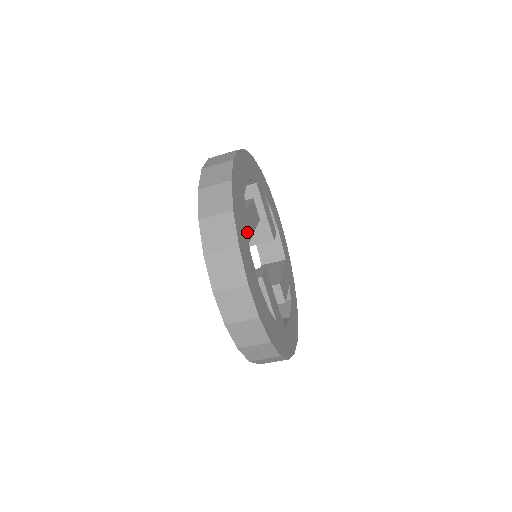
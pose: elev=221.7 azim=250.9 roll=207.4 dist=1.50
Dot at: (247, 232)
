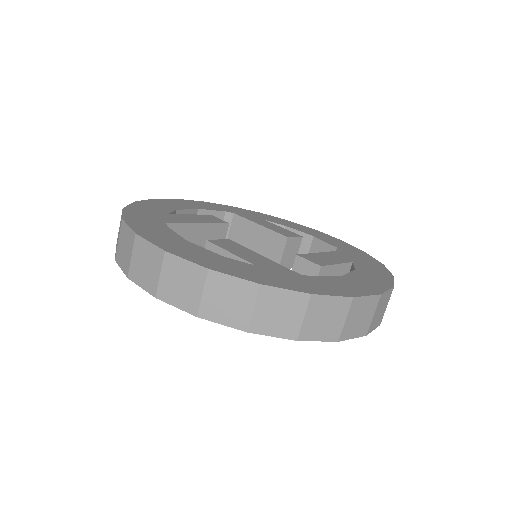
Dot at: (166, 220)
